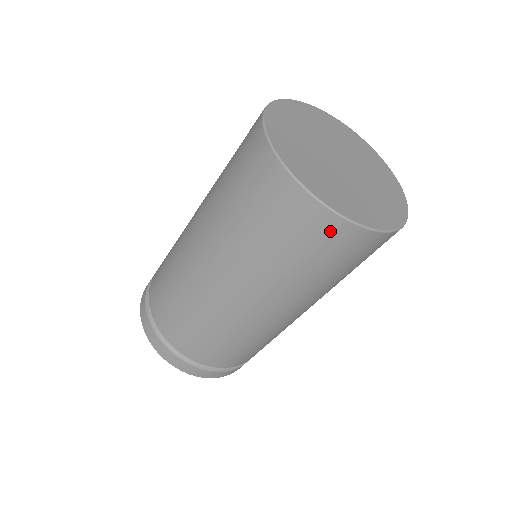
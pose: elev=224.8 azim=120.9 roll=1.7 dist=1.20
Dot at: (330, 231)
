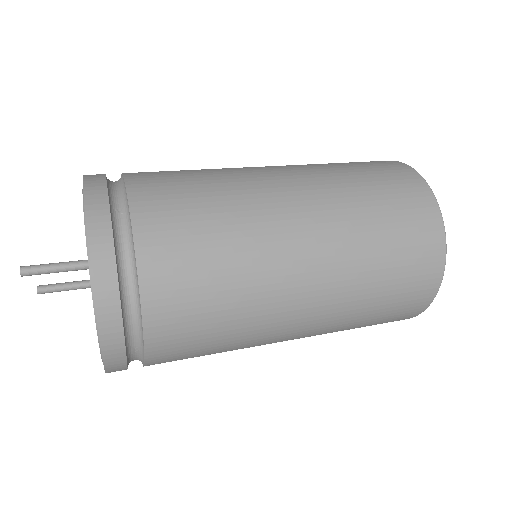
Dot at: (422, 205)
